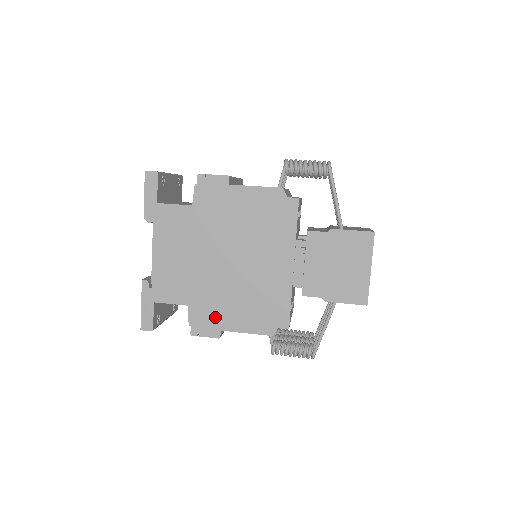
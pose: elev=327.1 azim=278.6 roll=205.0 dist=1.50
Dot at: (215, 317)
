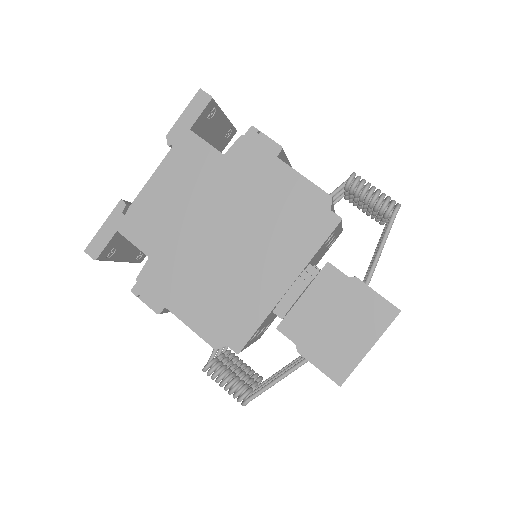
Dot at: (169, 288)
